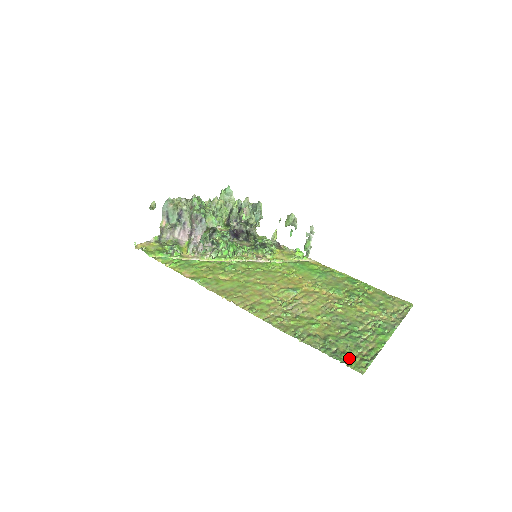
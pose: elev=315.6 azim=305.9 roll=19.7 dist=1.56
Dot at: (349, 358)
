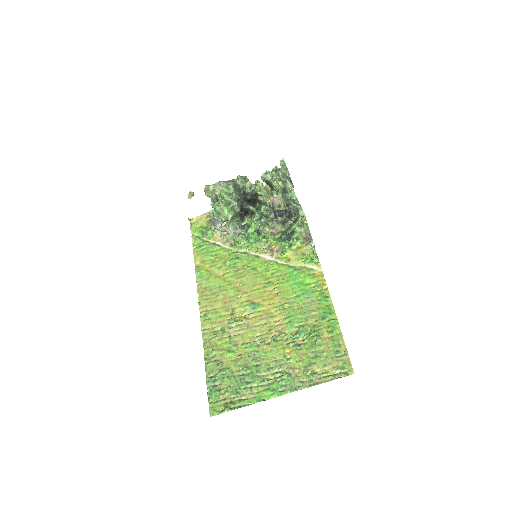
Dot at: (217, 397)
